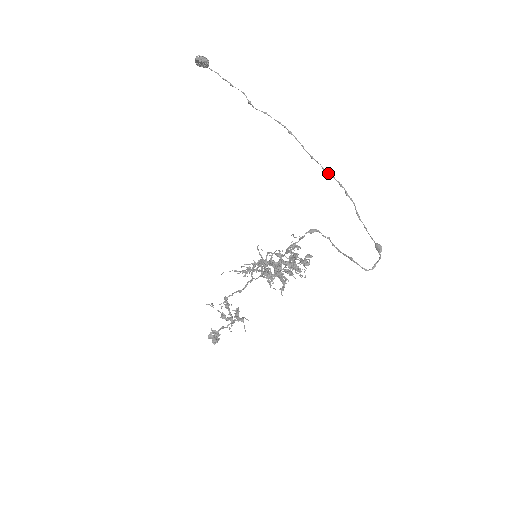
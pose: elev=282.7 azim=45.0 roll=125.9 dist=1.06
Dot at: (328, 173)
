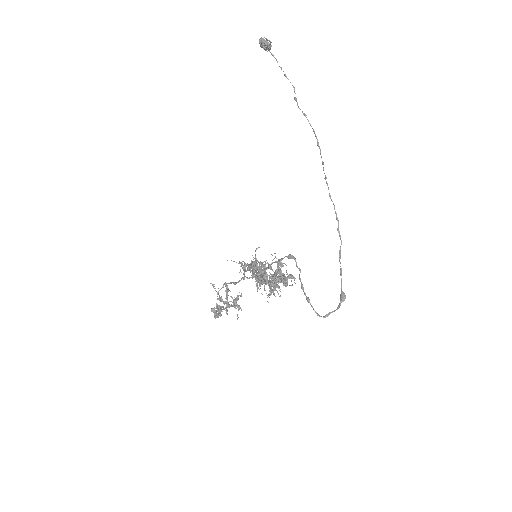
Dot at: (332, 201)
